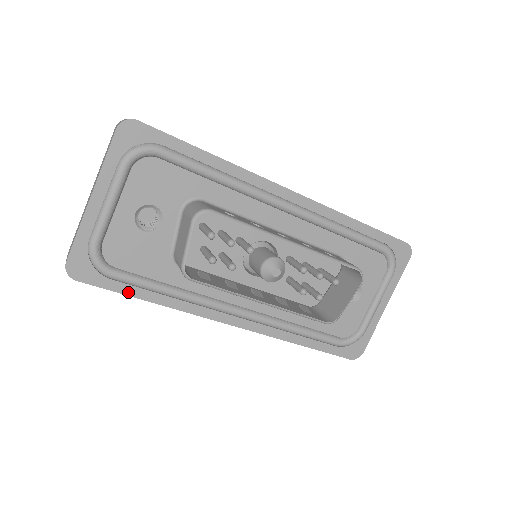
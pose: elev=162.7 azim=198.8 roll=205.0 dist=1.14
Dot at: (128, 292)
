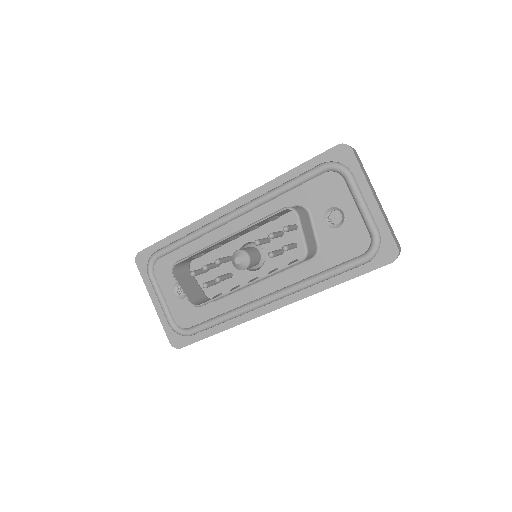
Dot at: (205, 336)
